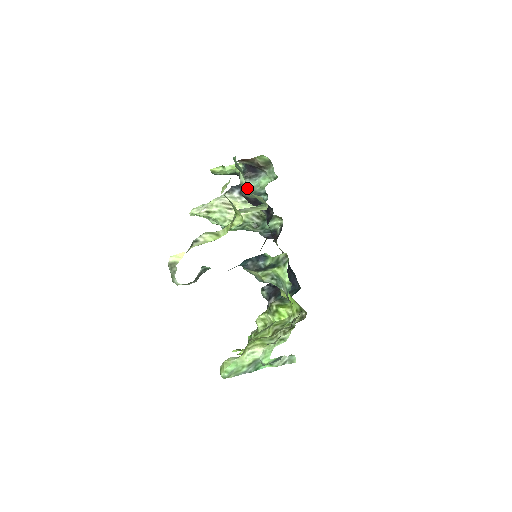
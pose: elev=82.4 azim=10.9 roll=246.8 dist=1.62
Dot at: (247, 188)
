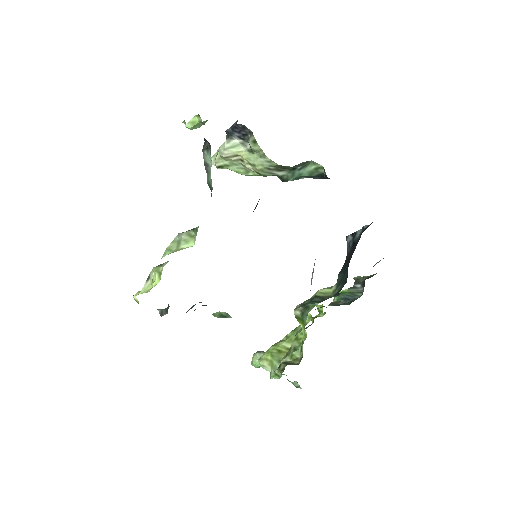
Dot at: occluded
